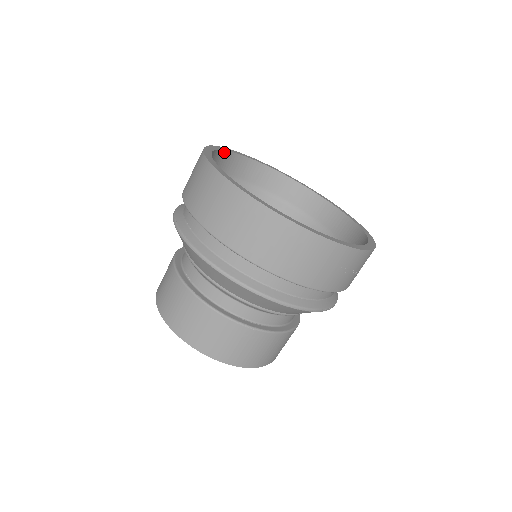
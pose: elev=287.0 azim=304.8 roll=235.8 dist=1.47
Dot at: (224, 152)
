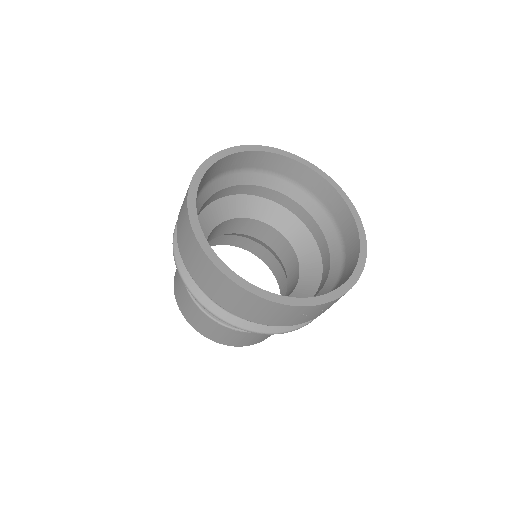
Dot at: (225, 157)
